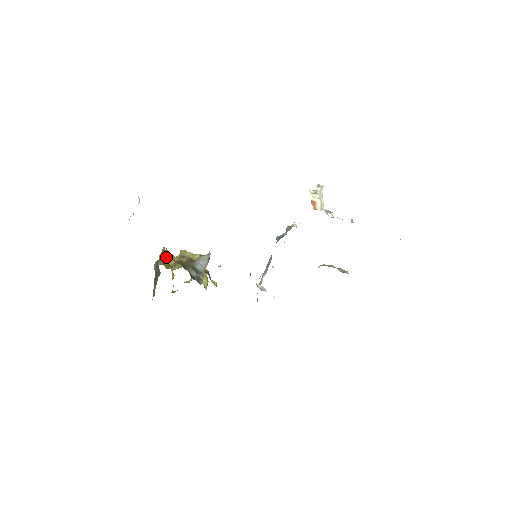
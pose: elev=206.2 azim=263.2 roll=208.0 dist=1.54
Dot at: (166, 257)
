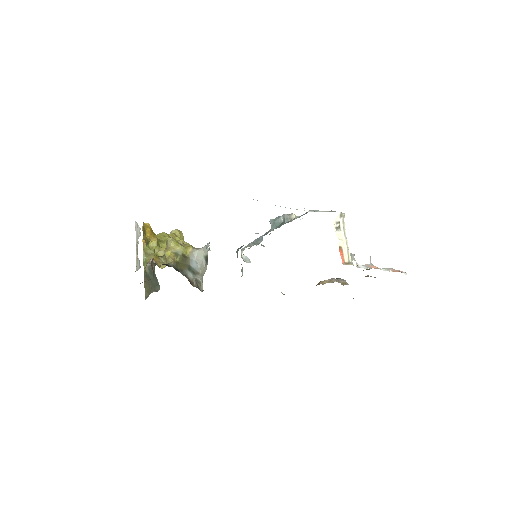
Dot at: (146, 237)
